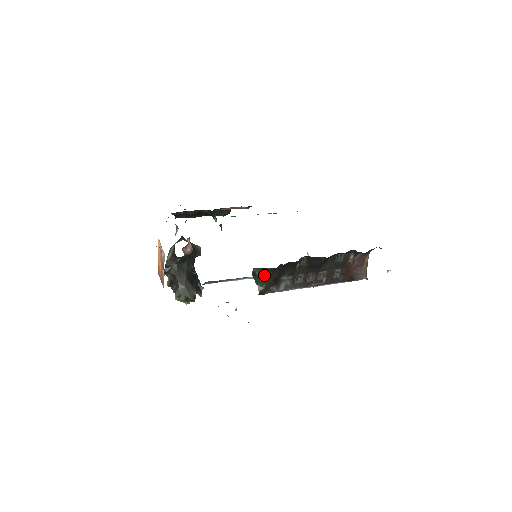
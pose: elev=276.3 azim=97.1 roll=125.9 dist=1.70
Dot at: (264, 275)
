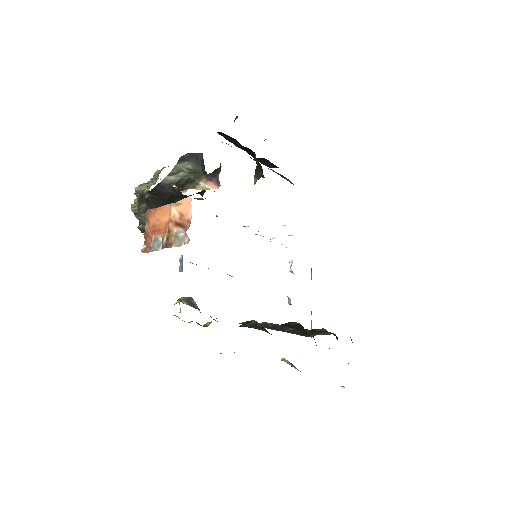
Dot at: (256, 326)
